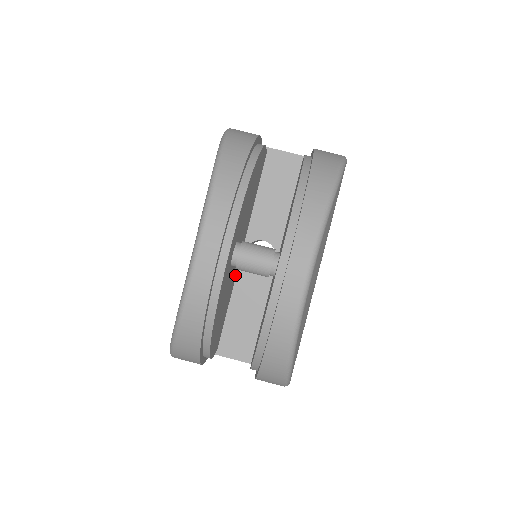
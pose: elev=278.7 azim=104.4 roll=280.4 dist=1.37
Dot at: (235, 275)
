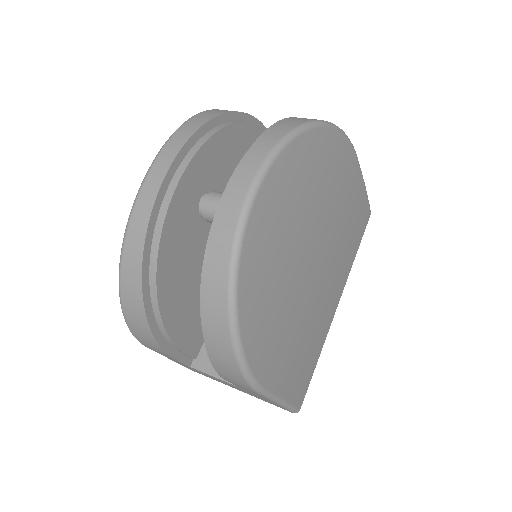
Dot at: occluded
